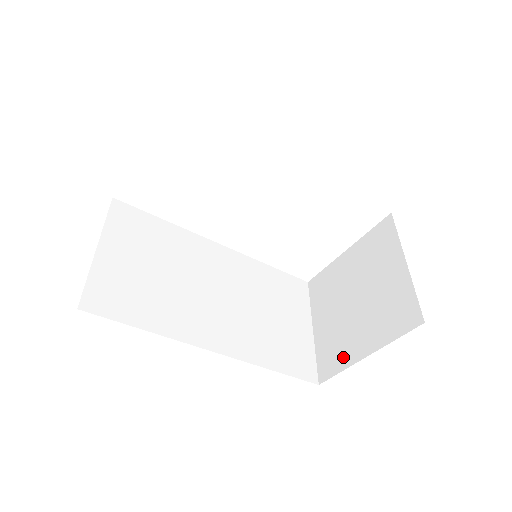
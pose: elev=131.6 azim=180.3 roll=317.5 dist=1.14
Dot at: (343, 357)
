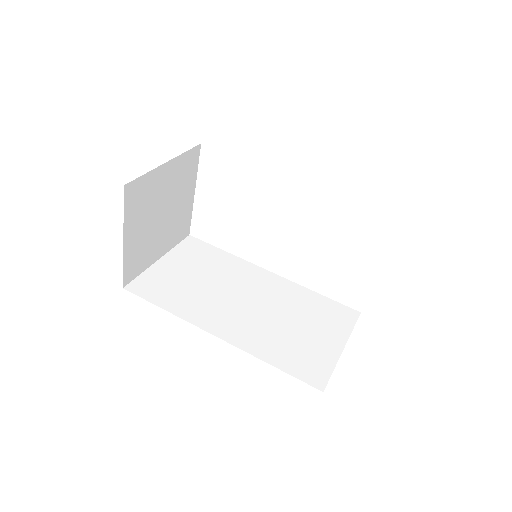
Dot at: occluded
